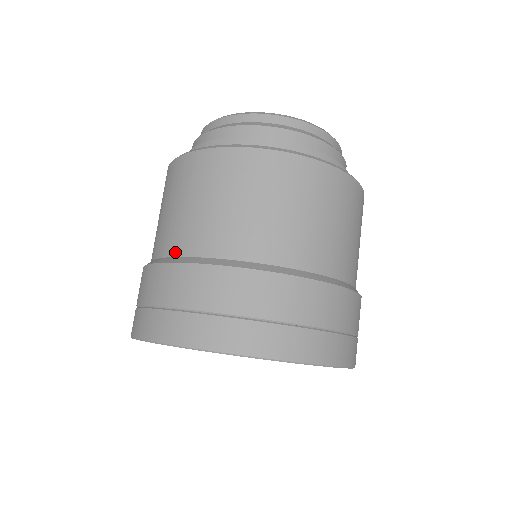
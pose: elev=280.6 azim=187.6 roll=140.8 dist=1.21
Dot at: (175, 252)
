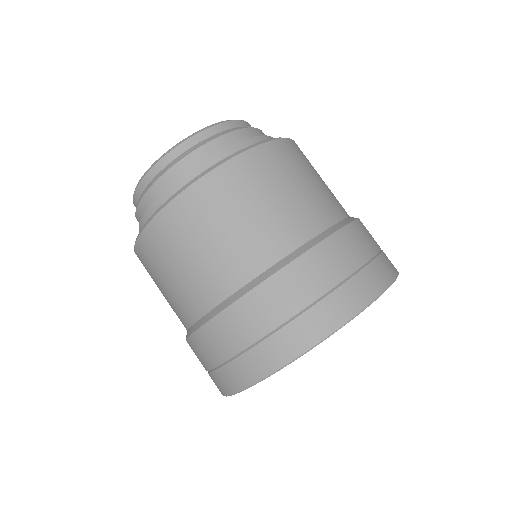
Dot at: (257, 271)
